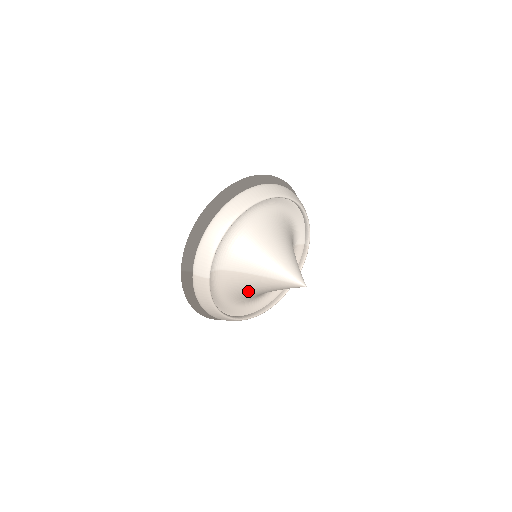
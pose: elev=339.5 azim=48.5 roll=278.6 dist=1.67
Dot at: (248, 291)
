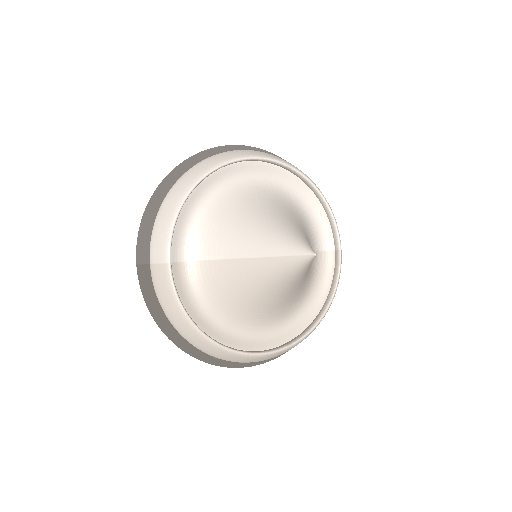
Dot at: (240, 295)
